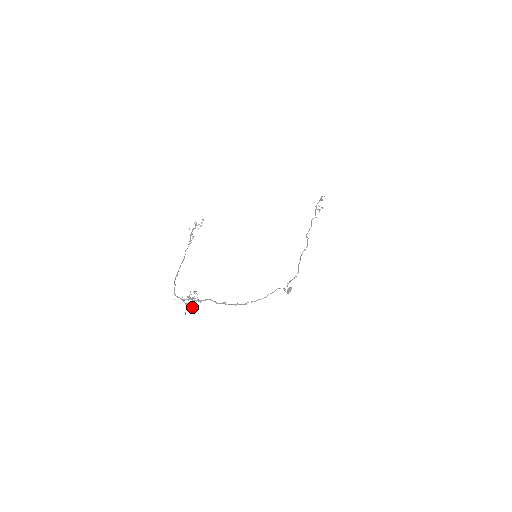
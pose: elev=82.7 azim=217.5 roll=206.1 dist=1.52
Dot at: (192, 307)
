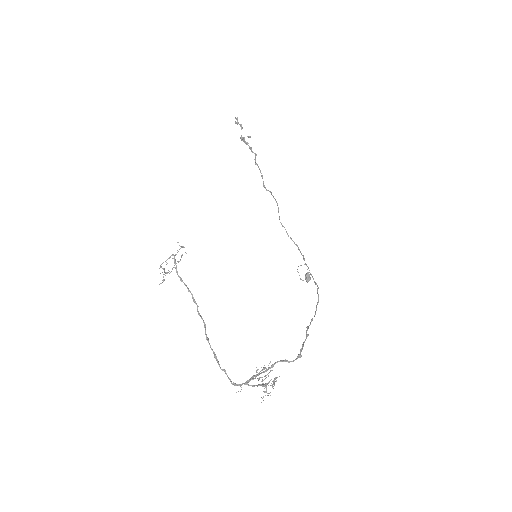
Dot at: (266, 386)
